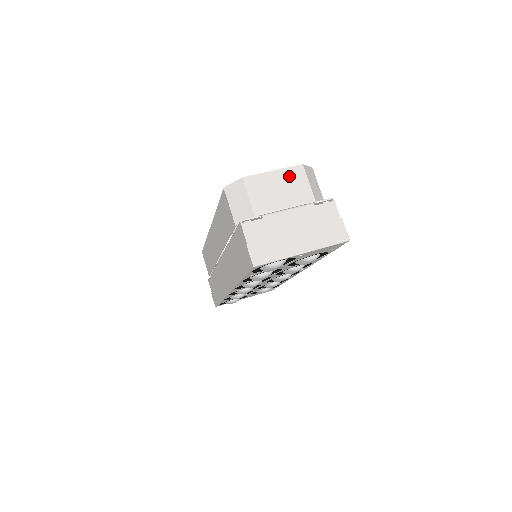
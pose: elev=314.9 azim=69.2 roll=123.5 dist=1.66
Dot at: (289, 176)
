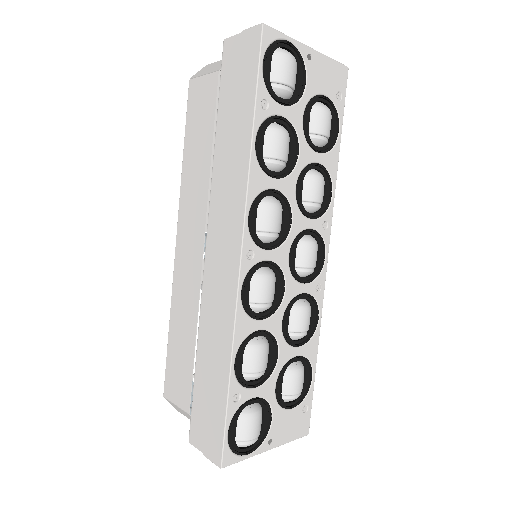
Dot at: occluded
